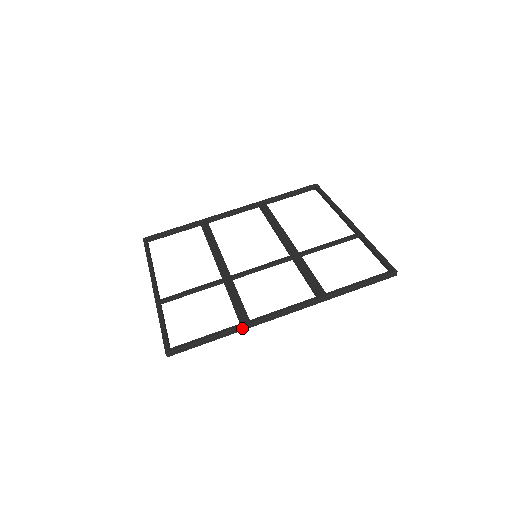
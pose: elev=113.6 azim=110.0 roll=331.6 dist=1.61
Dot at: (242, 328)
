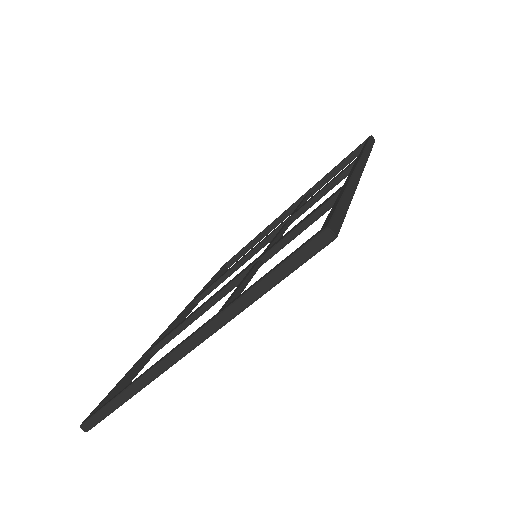
Dot at: (352, 184)
